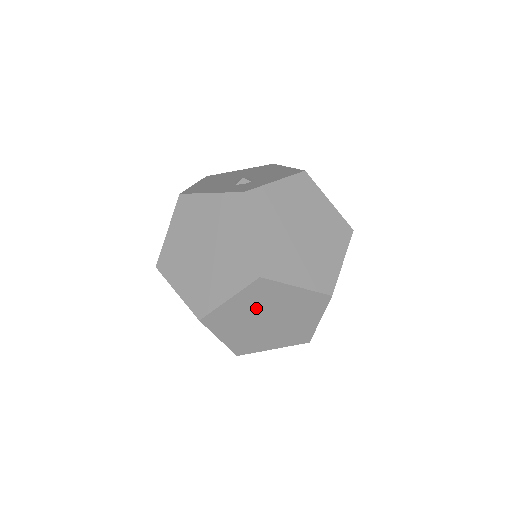
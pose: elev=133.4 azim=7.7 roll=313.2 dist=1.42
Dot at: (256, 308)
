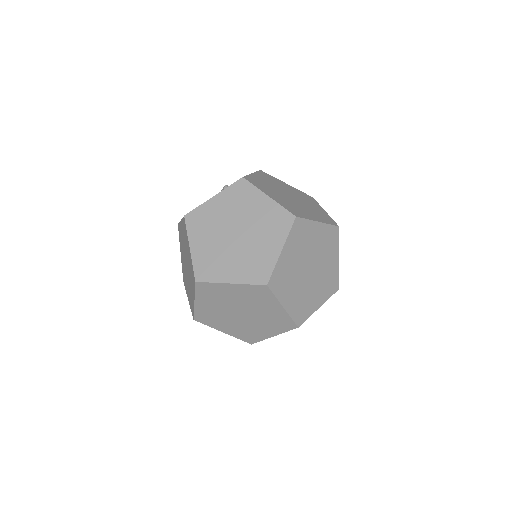
Dot at: (300, 256)
